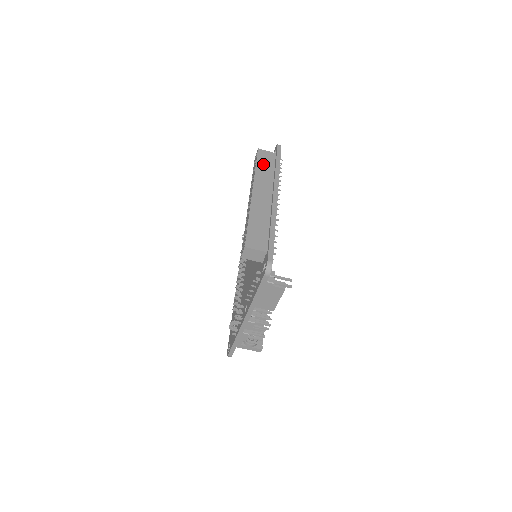
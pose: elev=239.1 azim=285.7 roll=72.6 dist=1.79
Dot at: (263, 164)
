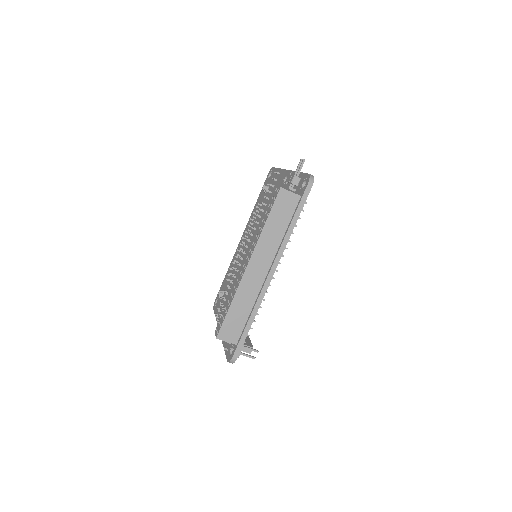
Dot at: (277, 218)
